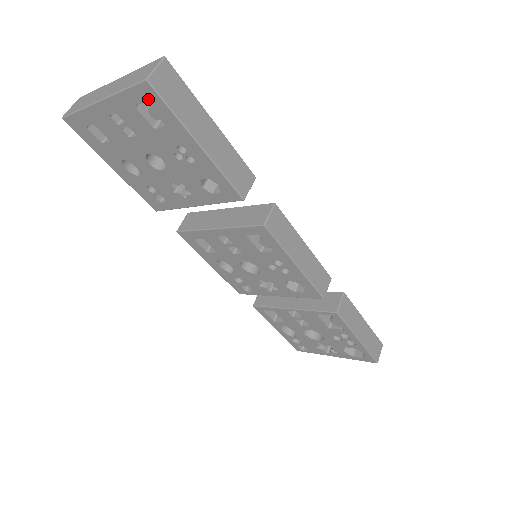
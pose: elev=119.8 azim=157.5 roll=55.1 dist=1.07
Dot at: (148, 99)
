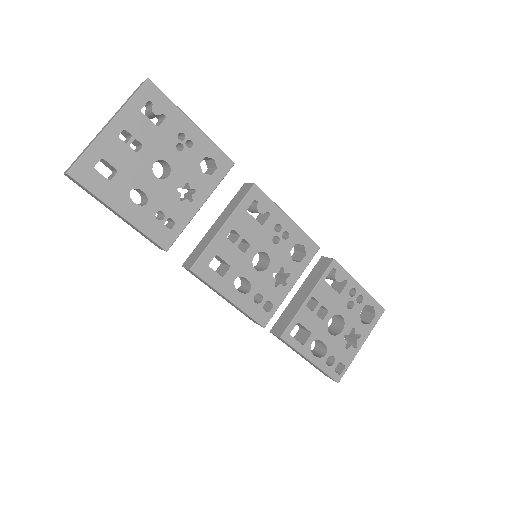
Dot at: (151, 97)
